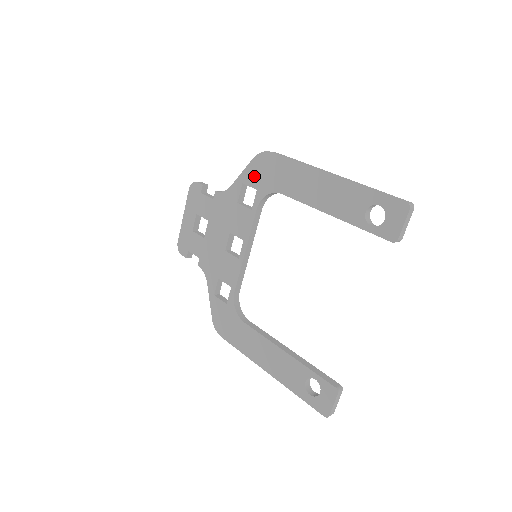
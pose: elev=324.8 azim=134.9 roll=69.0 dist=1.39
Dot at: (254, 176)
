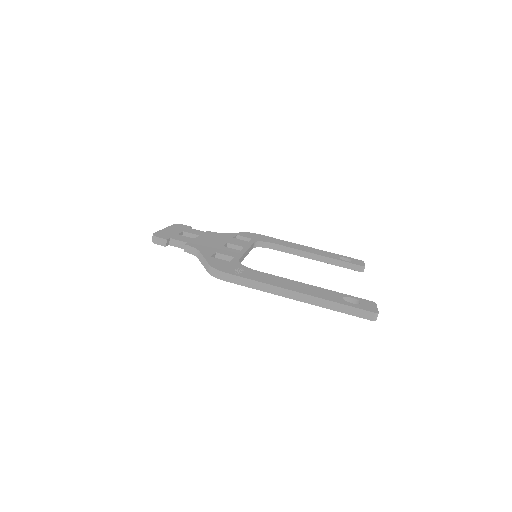
Dot at: occluded
